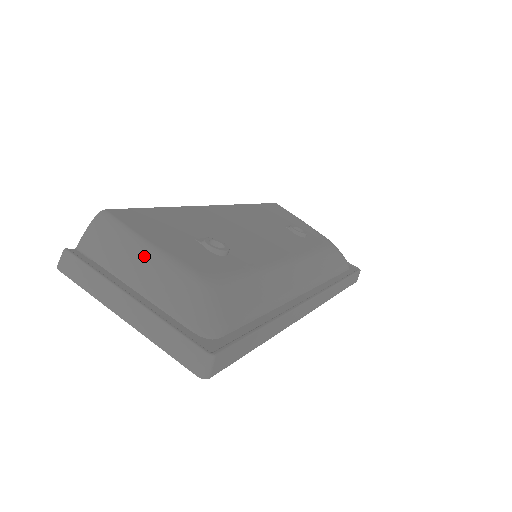
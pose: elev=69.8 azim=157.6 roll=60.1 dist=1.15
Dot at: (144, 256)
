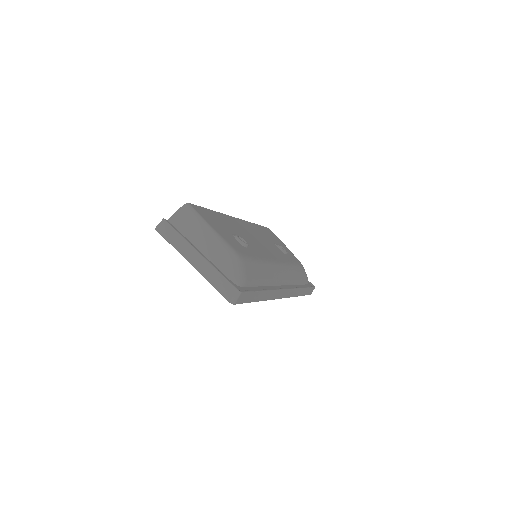
Dot at: (209, 234)
